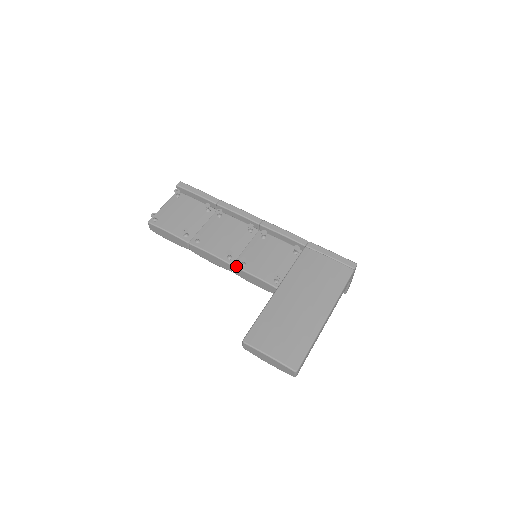
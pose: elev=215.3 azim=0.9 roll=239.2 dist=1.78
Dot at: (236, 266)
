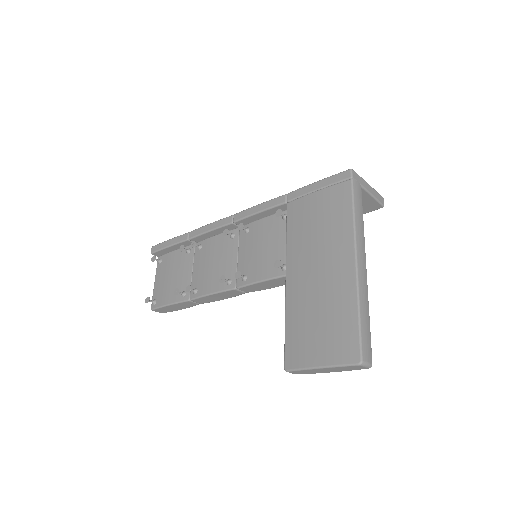
Dot at: (239, 286)
